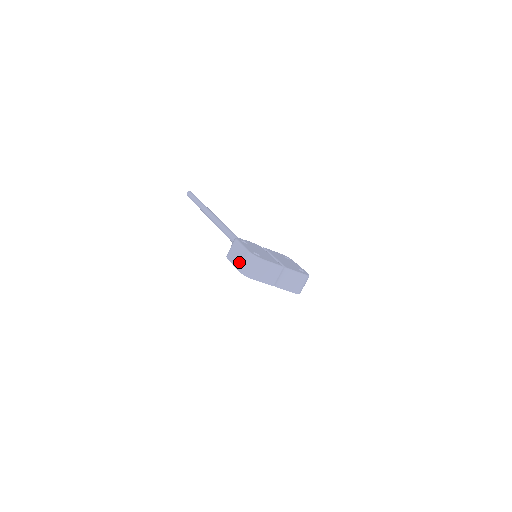
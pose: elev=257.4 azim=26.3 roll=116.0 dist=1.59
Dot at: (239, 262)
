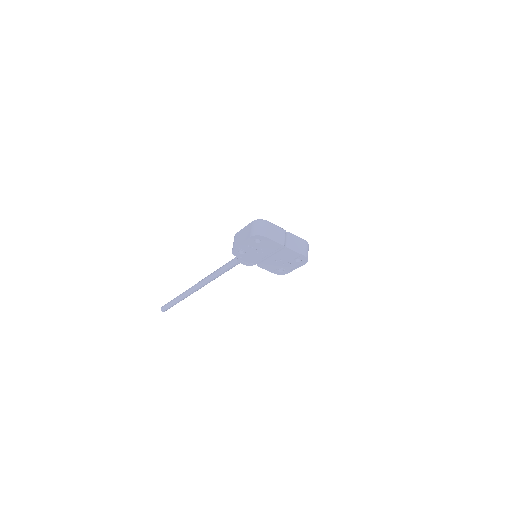
Dot at: (248, 233)
